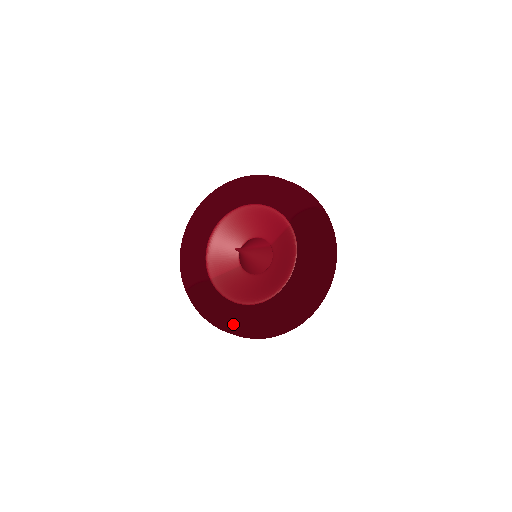
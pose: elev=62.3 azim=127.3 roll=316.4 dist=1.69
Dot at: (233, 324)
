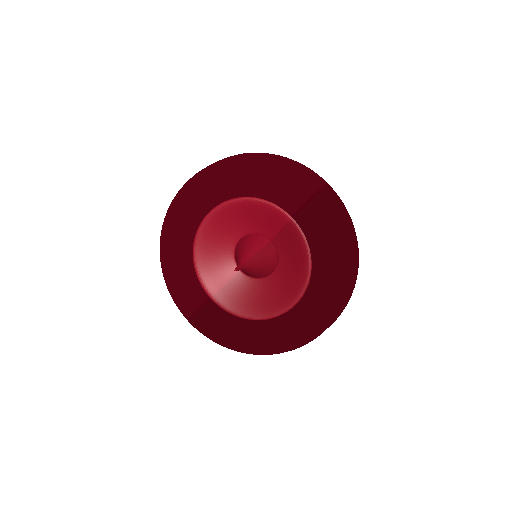
Dot at: (256, 350)
